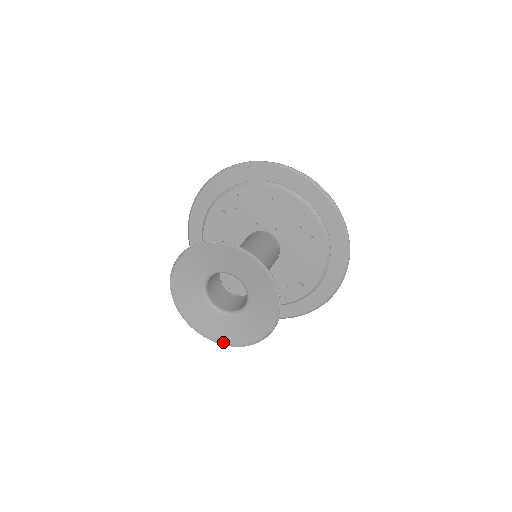
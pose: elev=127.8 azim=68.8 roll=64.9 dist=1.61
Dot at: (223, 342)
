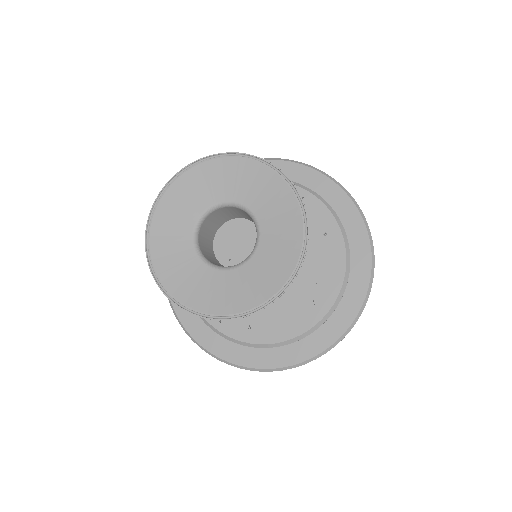
Dot at: (156, 272)
